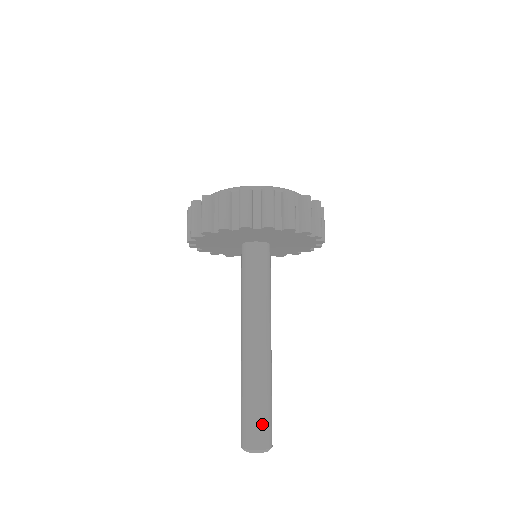
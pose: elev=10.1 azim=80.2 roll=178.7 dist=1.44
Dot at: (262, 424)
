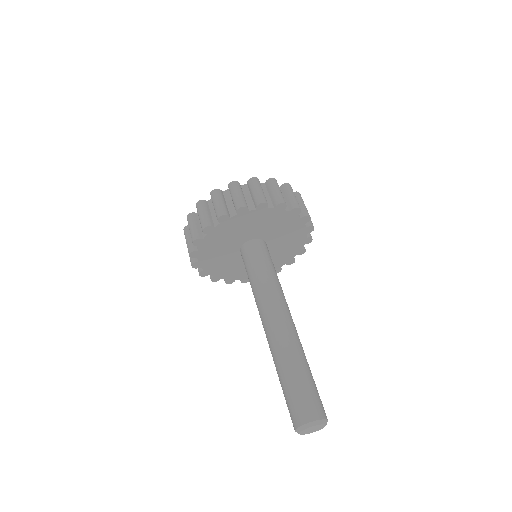
Dot at: (317, 394)
